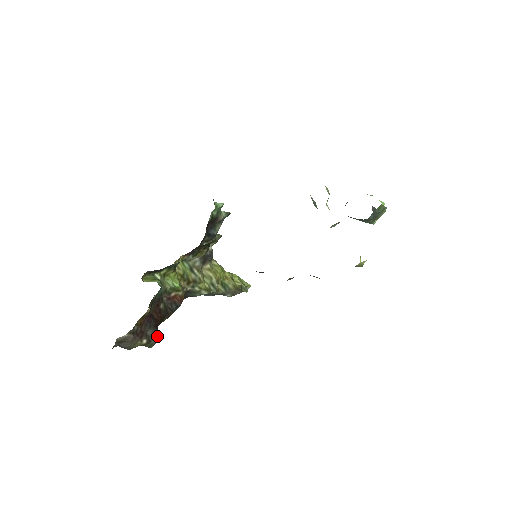
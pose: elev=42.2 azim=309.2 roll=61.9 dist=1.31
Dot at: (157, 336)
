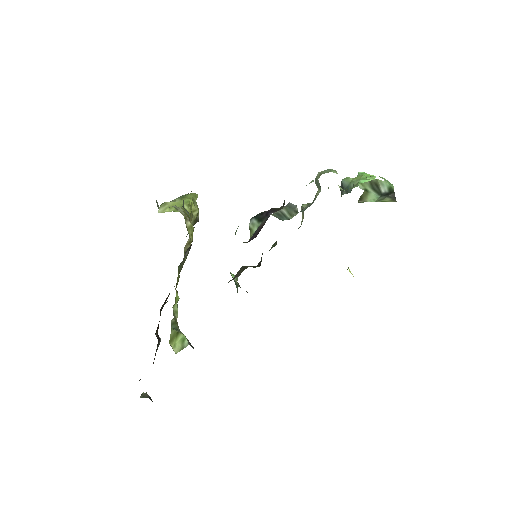
Dot at: (159, 344)
